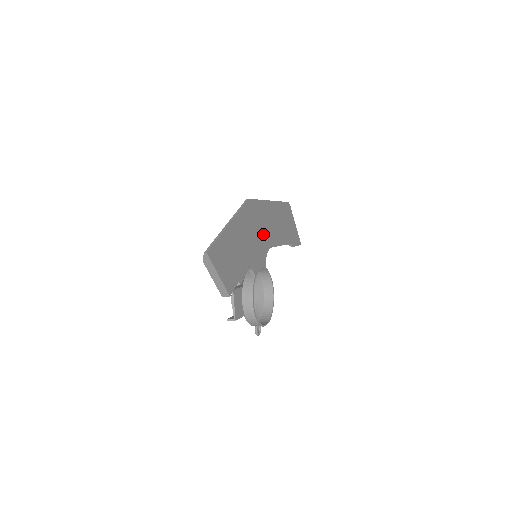
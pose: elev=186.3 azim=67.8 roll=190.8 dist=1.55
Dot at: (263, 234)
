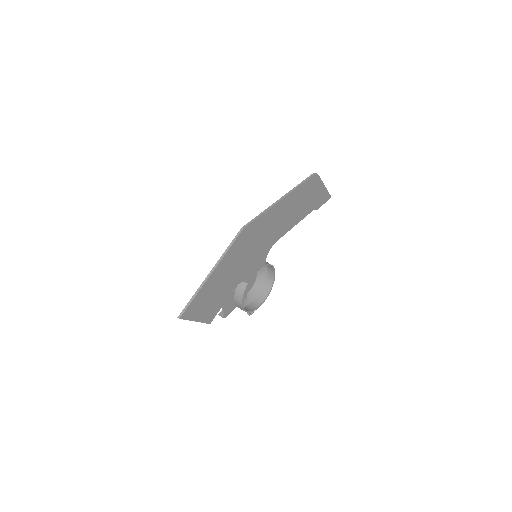
Dot at: (264, 240)
